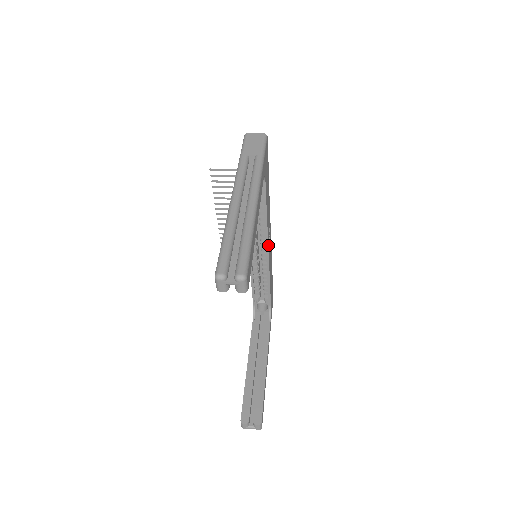
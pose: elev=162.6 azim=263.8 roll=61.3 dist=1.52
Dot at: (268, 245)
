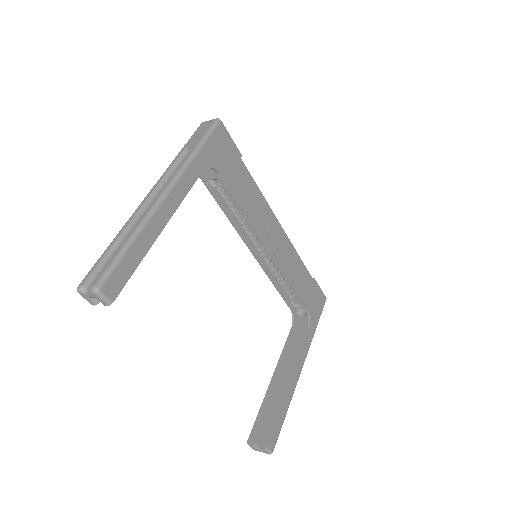
Dot at: (265, 242)
